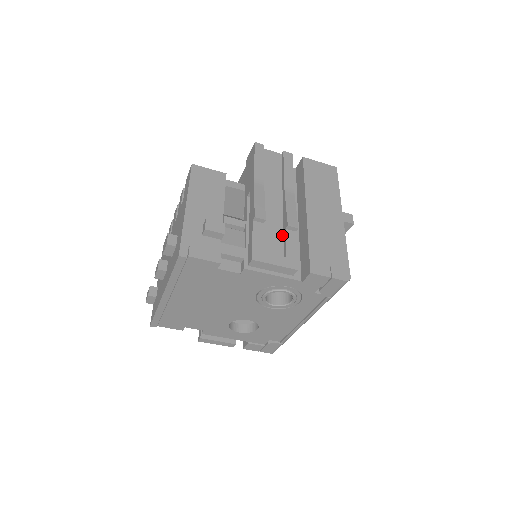
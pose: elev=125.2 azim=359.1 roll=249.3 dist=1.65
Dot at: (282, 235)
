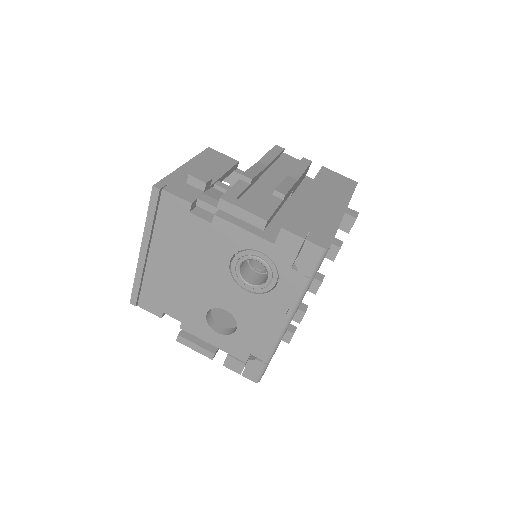
Dot at: (267, 200)
